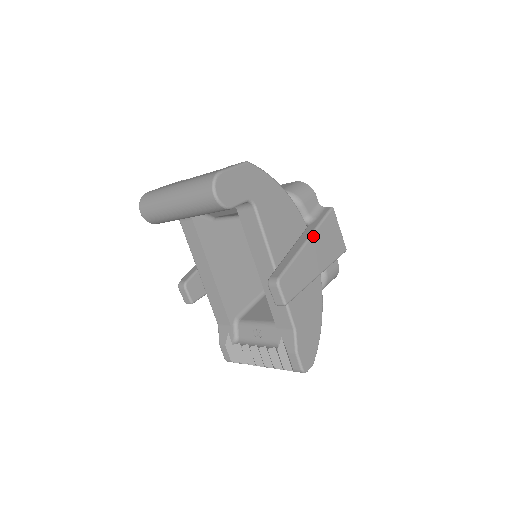
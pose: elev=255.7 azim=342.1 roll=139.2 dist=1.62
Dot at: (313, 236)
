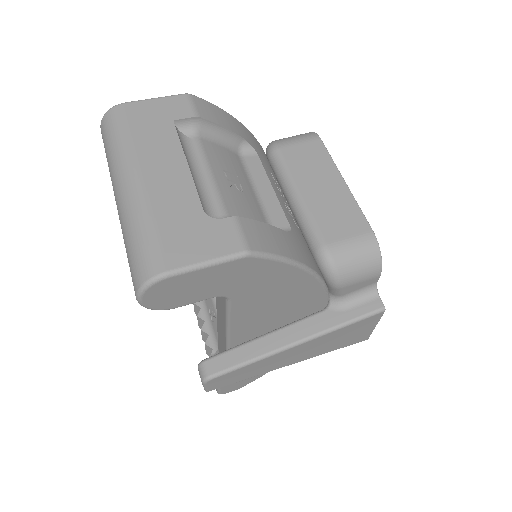
Dot at: (310, 340)
